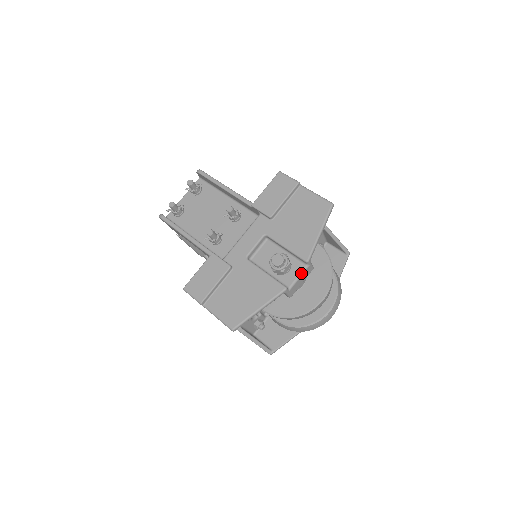
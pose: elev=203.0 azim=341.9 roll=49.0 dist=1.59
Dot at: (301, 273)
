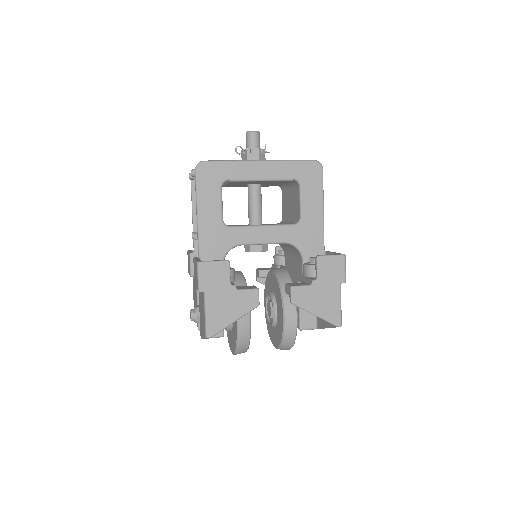
Dot at: occluded
